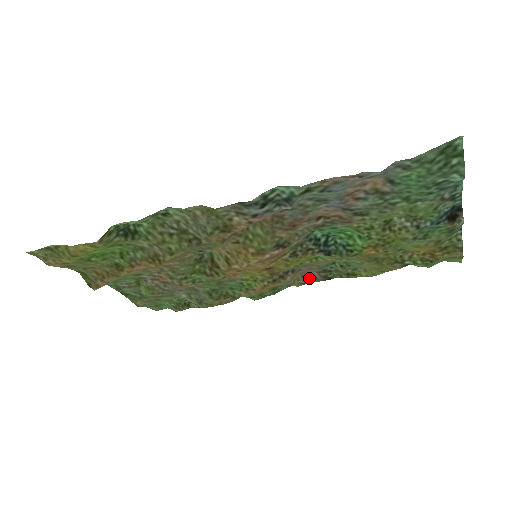
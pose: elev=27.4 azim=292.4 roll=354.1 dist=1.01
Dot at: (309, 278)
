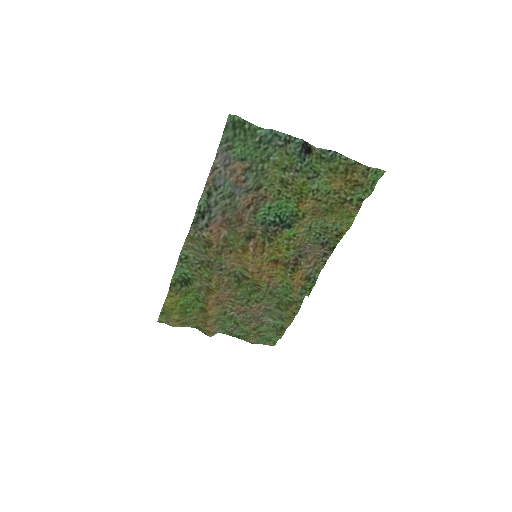
Dot at: (323, 257)
